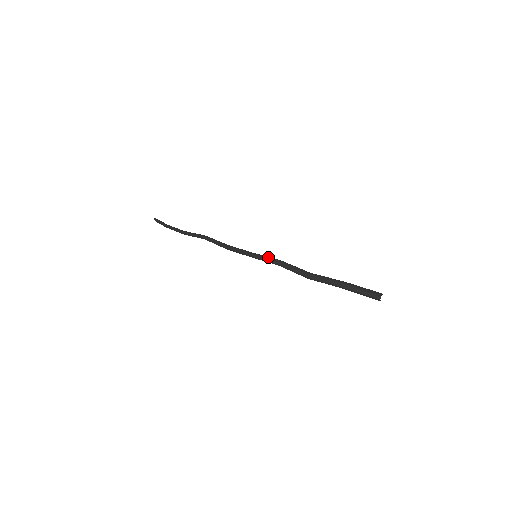
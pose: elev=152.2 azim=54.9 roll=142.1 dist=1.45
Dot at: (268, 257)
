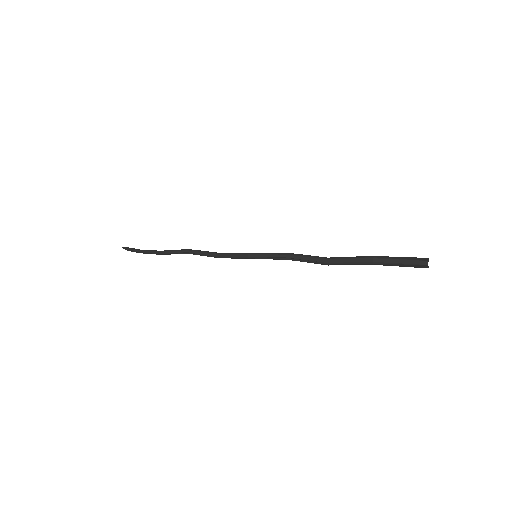
Dot at: (272, 253)
